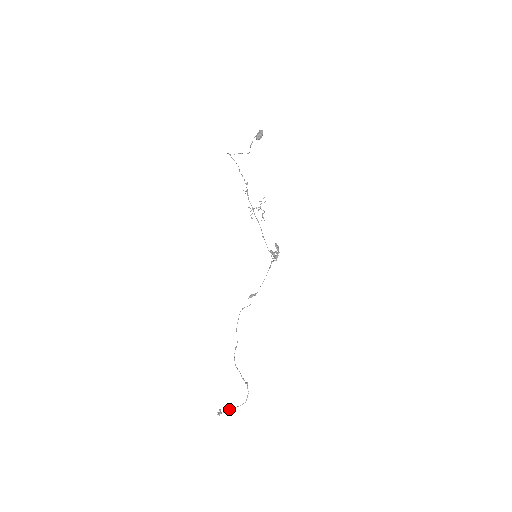
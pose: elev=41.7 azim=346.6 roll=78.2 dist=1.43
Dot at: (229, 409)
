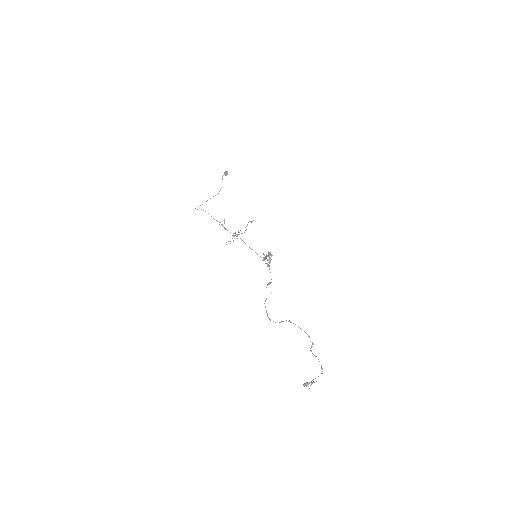
Dot at: occluded
